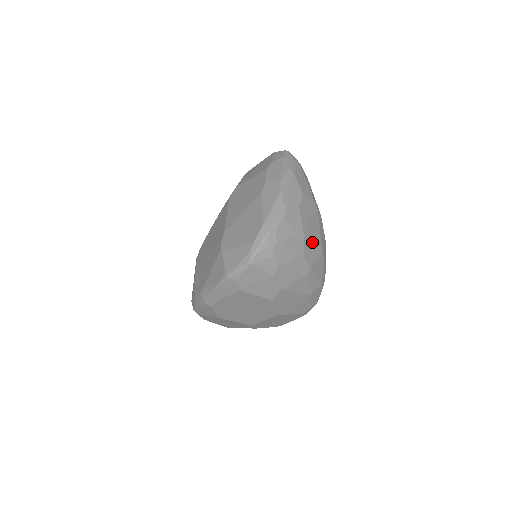
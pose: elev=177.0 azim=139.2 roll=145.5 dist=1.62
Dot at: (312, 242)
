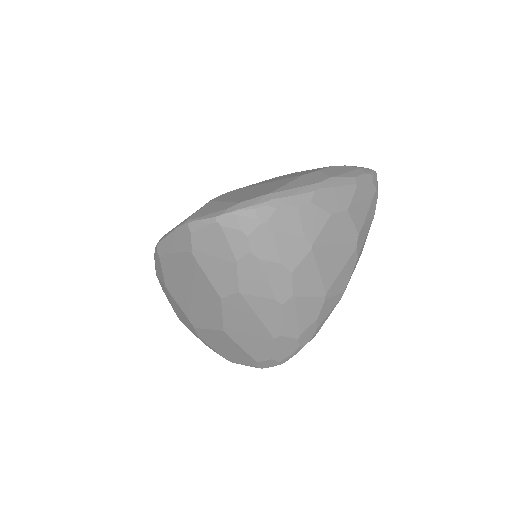
Dot at: (317, 270)
